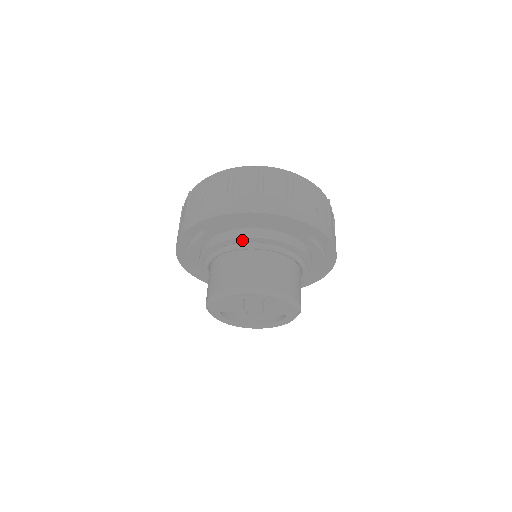
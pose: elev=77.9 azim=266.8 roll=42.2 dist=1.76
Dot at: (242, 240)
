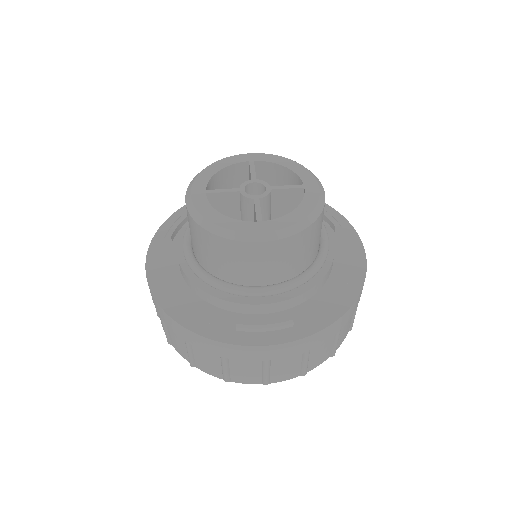
Dot at: occluded
